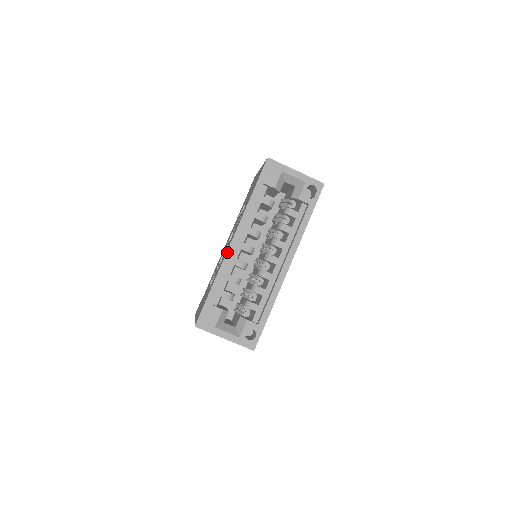
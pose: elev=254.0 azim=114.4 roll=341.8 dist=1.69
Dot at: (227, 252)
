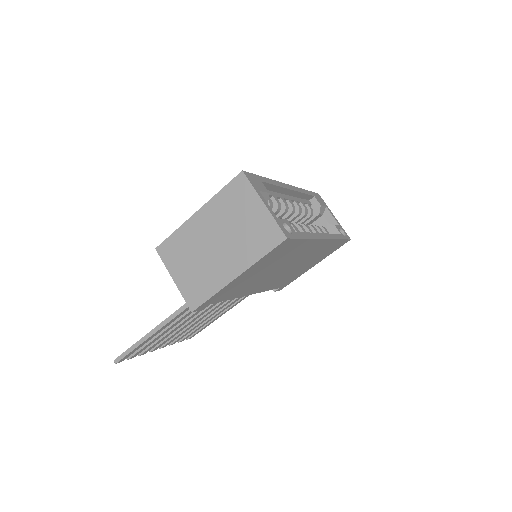
Dot at: (283, 183)
